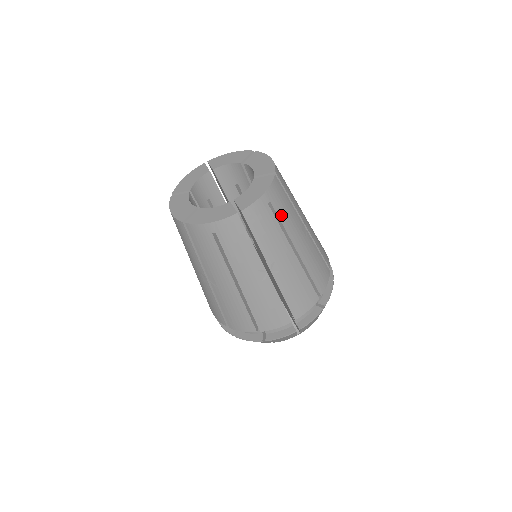
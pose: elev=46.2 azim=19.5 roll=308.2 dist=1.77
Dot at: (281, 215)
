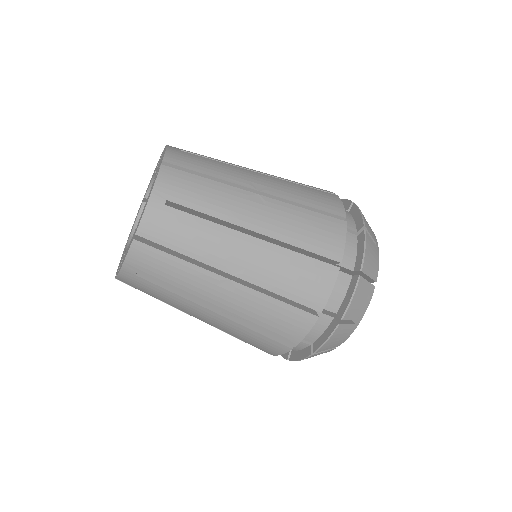
Dot at: (206, 157)
